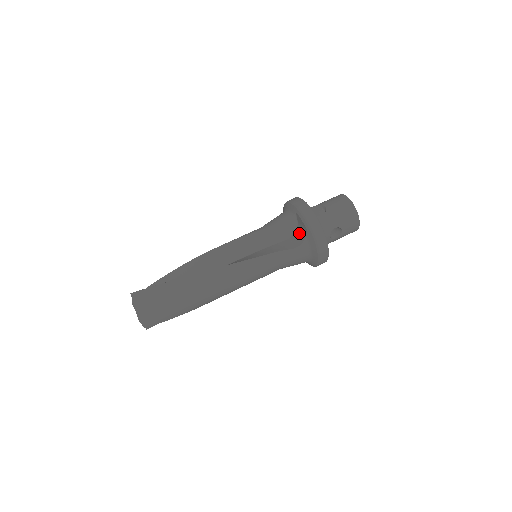
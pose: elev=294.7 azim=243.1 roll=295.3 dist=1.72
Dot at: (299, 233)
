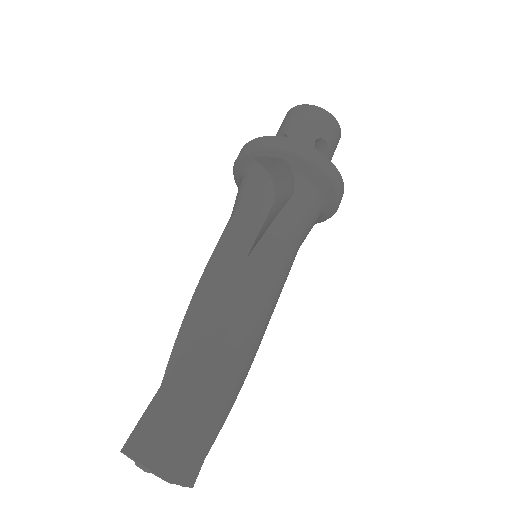
Dot at: (280, 180)
